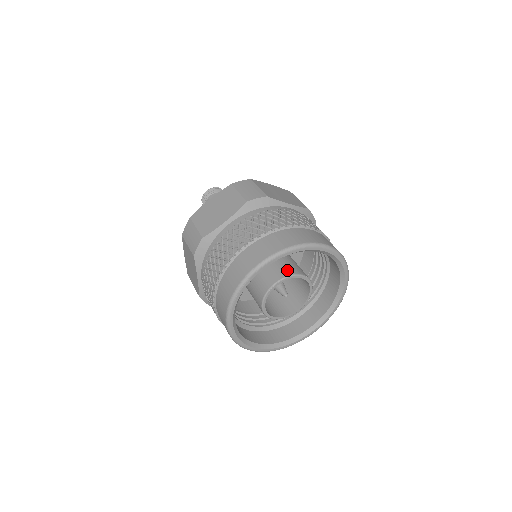
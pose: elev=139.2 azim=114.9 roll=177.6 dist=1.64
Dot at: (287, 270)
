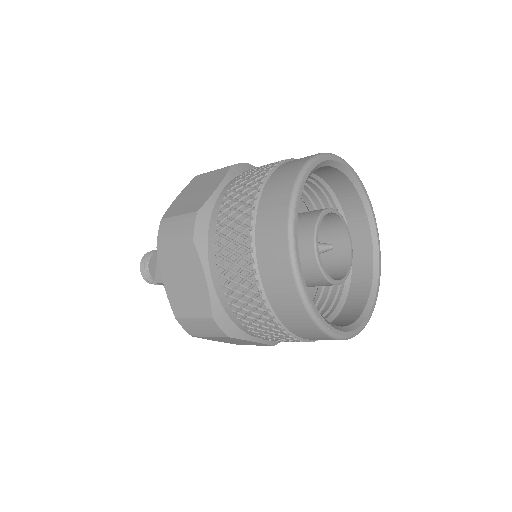
Dot at: (305, 232)
